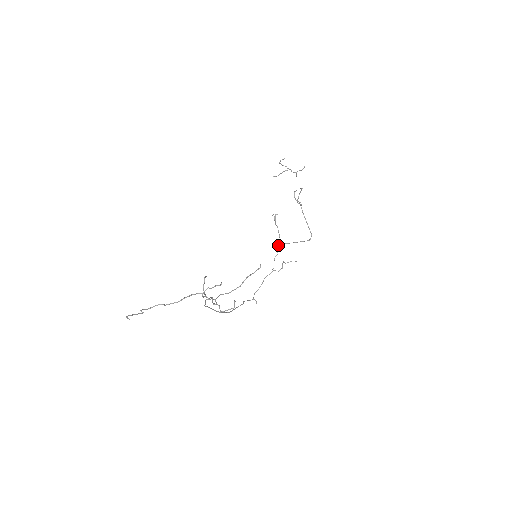
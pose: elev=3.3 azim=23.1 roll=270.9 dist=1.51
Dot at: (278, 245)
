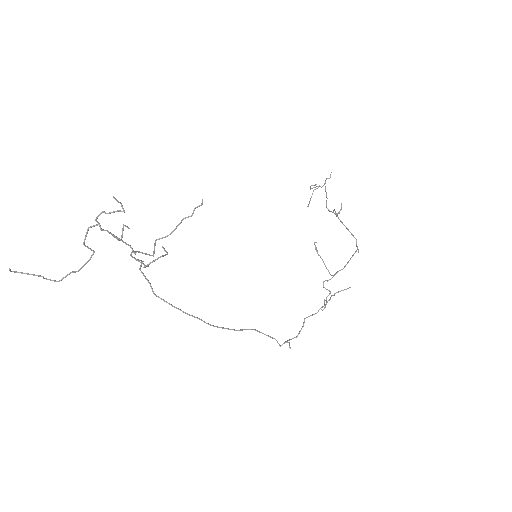
Dot at: (327, 280)
